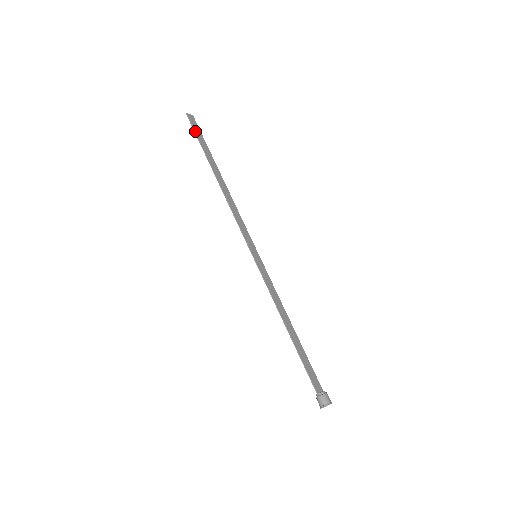
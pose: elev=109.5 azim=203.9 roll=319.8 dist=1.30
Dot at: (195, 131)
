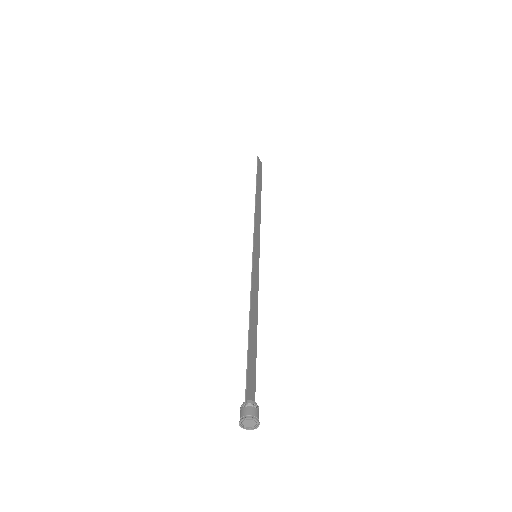
Dot at: (258, 167)
